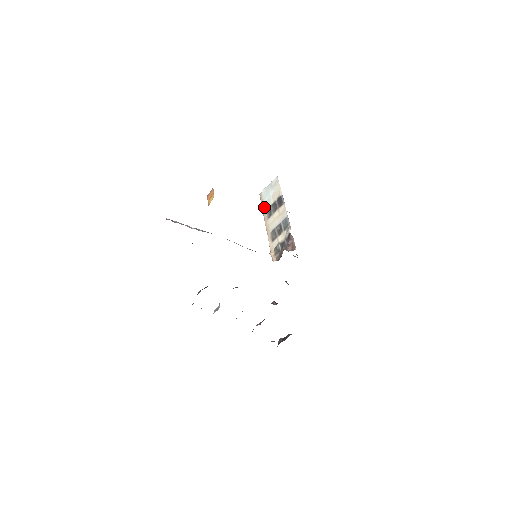
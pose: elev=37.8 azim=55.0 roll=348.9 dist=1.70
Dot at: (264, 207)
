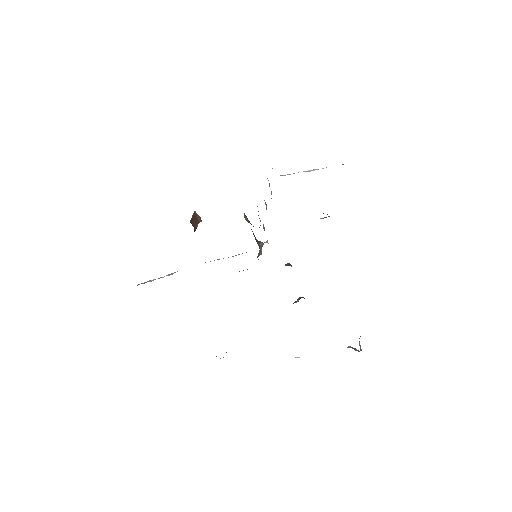
Dot at: occluded
